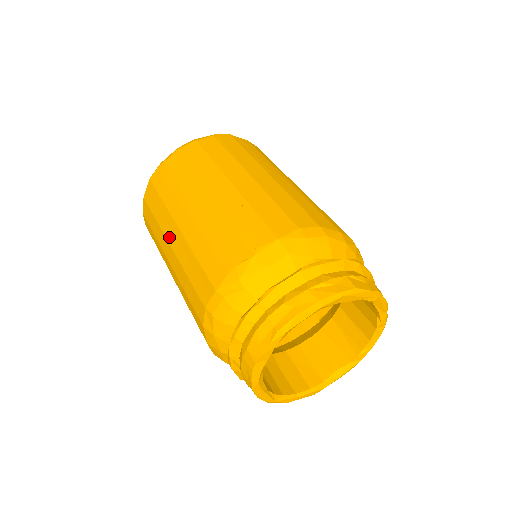
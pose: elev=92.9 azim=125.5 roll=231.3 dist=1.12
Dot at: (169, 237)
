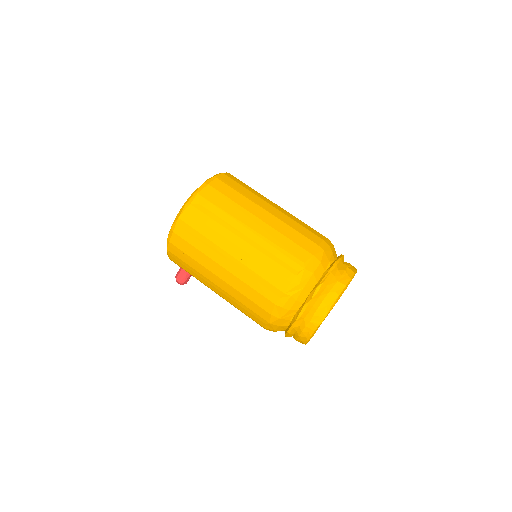
Dot at: (220, 262)
